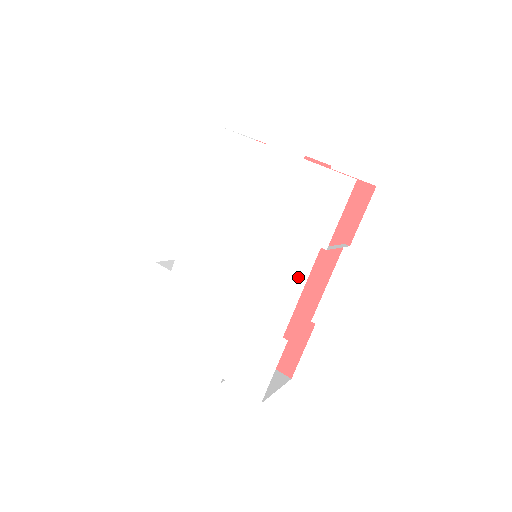
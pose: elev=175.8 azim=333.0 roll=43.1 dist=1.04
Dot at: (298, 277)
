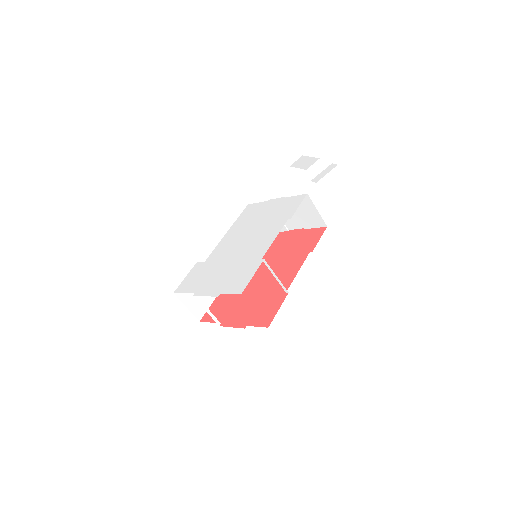
Dot at: (275, 234)
